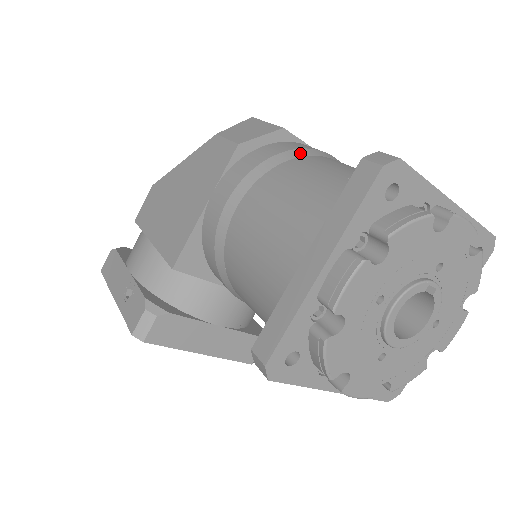
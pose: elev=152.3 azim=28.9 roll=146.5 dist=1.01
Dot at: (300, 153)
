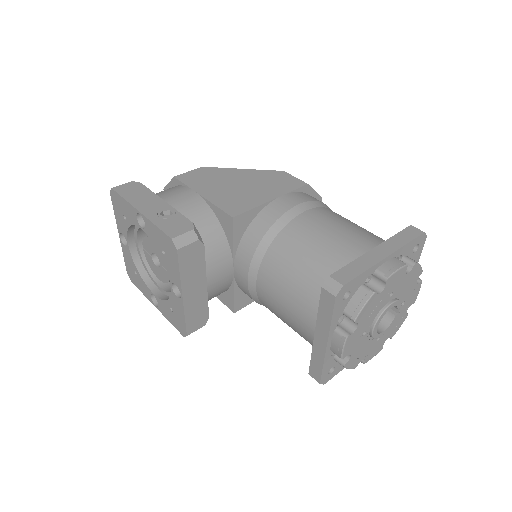
Dot at: occluded
